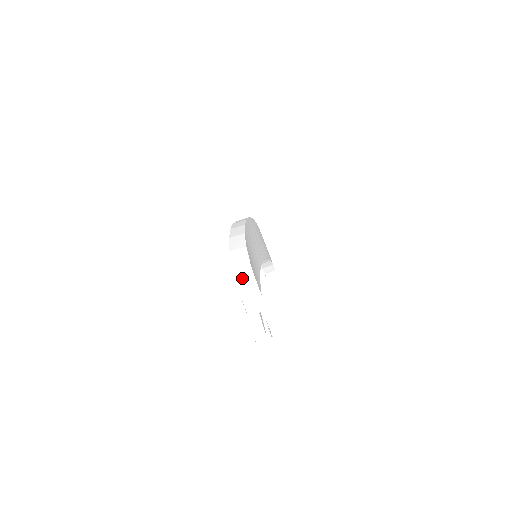
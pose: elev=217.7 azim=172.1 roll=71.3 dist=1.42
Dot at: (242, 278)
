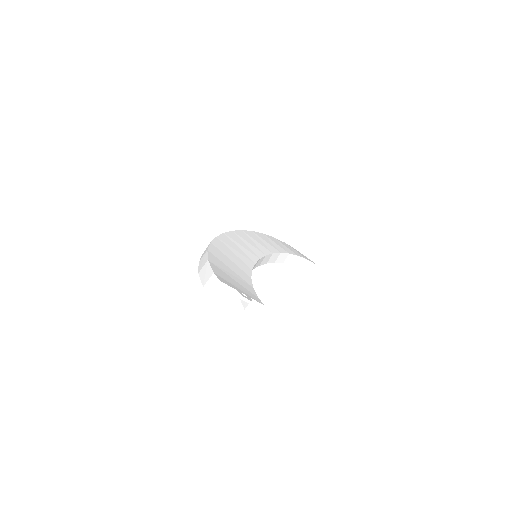
Dot at: (203, 274)
